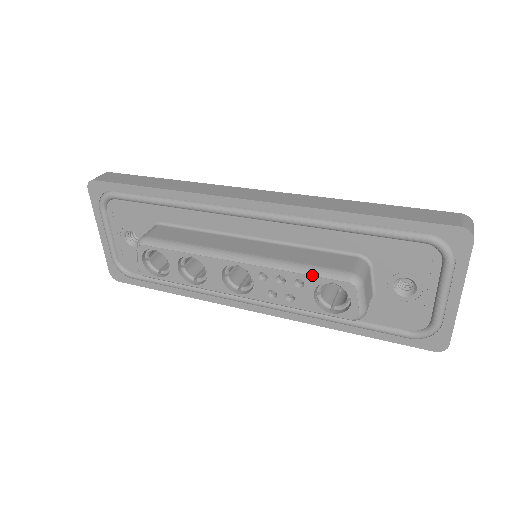
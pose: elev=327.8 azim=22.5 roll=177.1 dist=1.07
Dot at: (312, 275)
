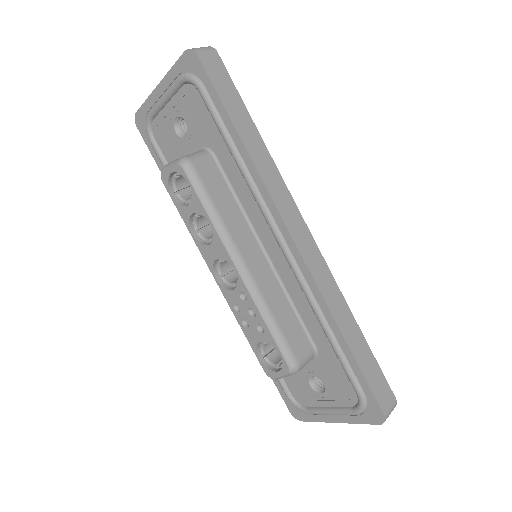
Dot at: (274, 337)
